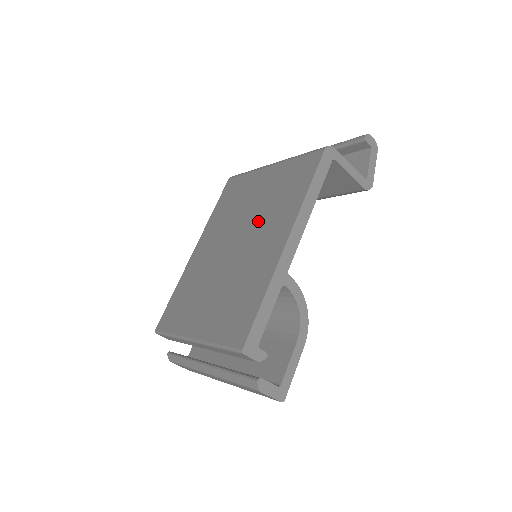
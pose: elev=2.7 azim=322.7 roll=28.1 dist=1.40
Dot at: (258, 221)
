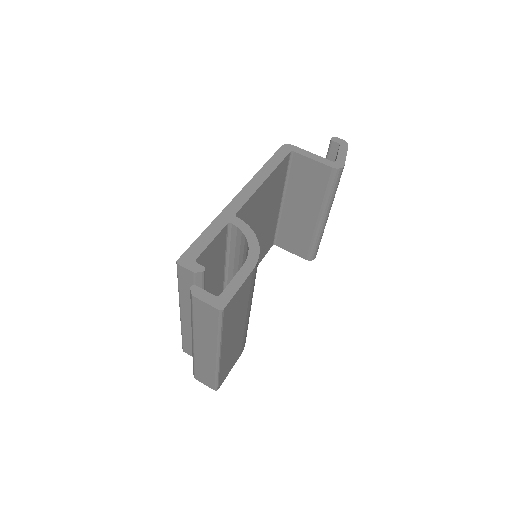
Dot at: occluded
